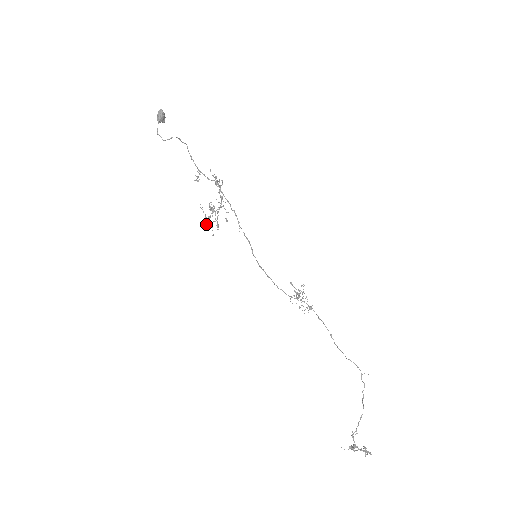
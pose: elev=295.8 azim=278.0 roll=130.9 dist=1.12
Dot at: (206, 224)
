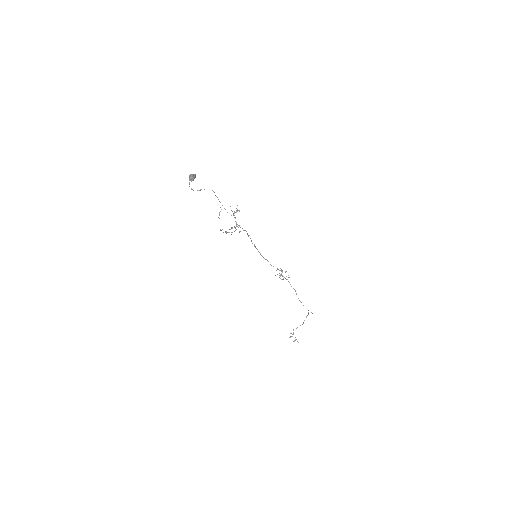
Dot at: (225, 232)
